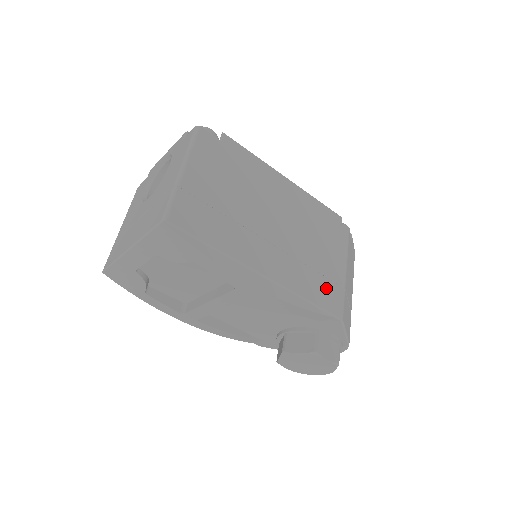
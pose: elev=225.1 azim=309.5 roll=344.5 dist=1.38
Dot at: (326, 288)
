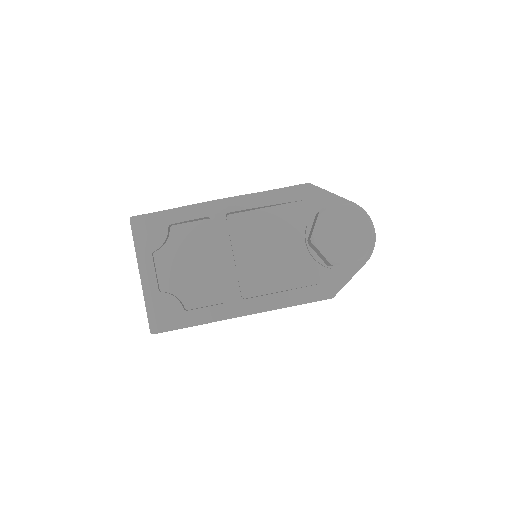
Dot at: occluded
